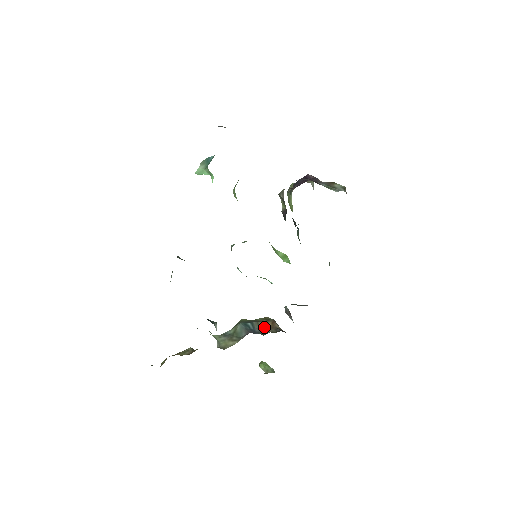
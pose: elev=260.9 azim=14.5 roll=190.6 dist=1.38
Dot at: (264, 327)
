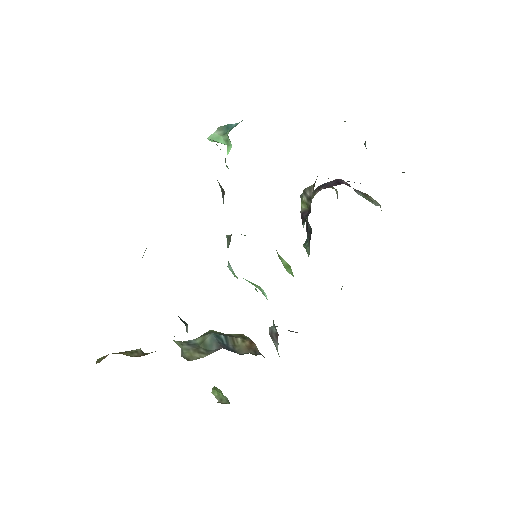
Dot at: (240, 345)
